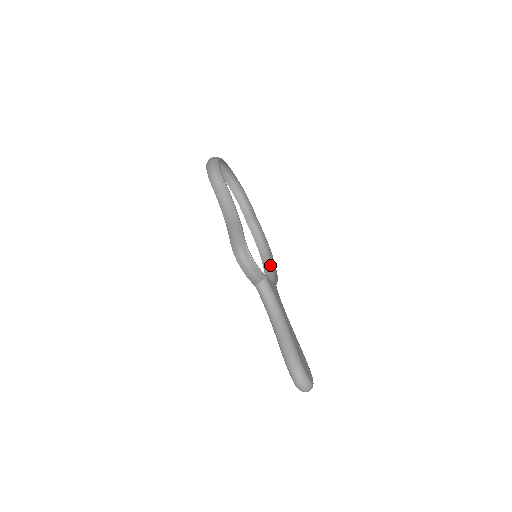
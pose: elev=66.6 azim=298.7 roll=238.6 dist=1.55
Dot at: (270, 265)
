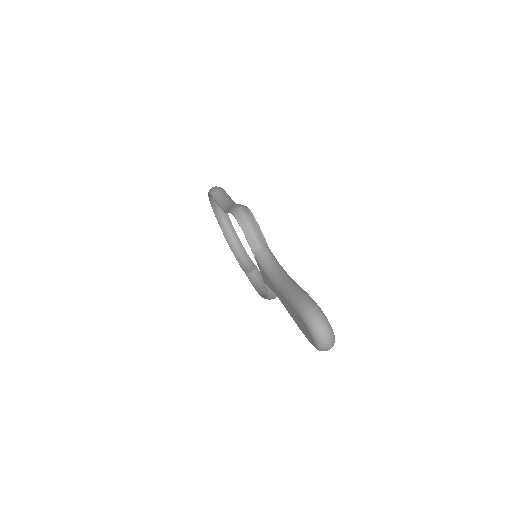
Dot at: occluded
